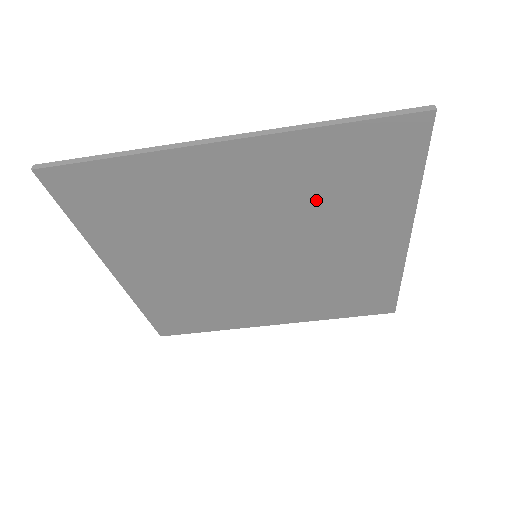
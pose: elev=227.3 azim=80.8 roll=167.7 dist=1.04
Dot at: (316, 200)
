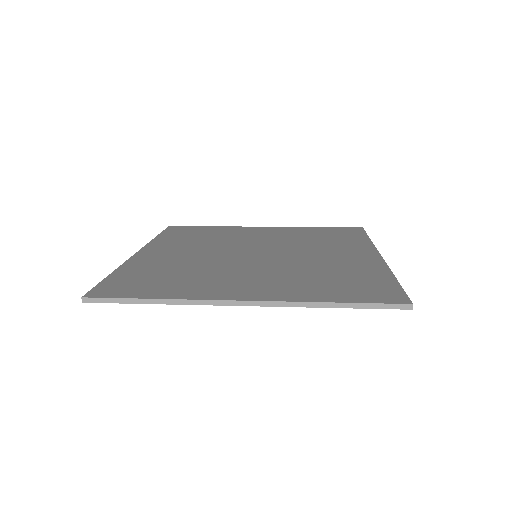
Dot at: occluded
